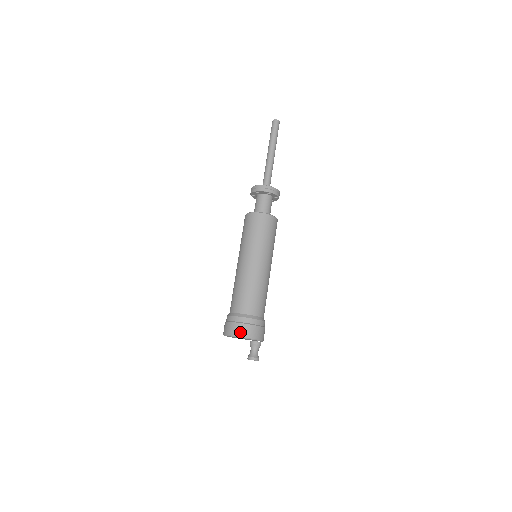
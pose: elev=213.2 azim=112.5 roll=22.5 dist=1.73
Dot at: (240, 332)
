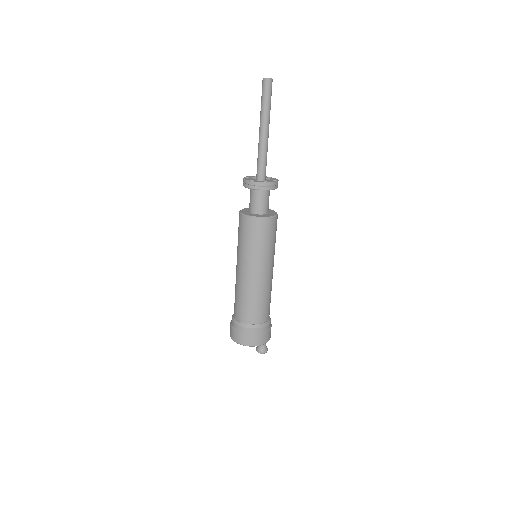
Dot at: (246, 342)
